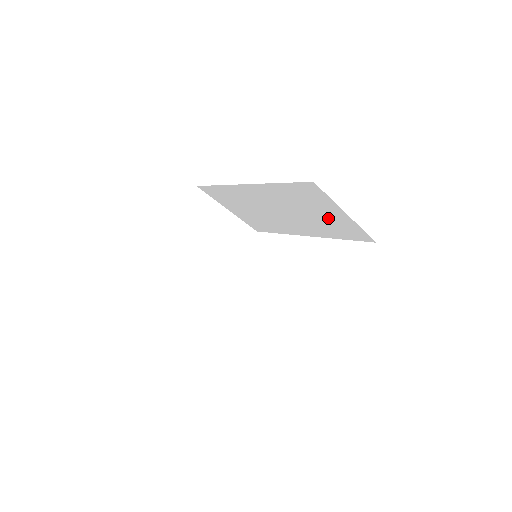
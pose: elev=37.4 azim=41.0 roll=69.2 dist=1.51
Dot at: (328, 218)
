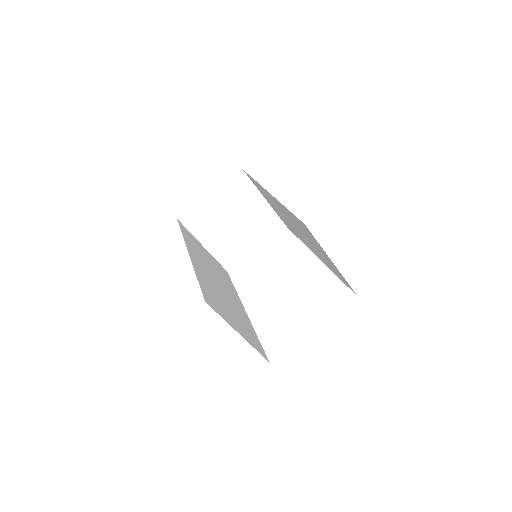
Dot at: occluded
